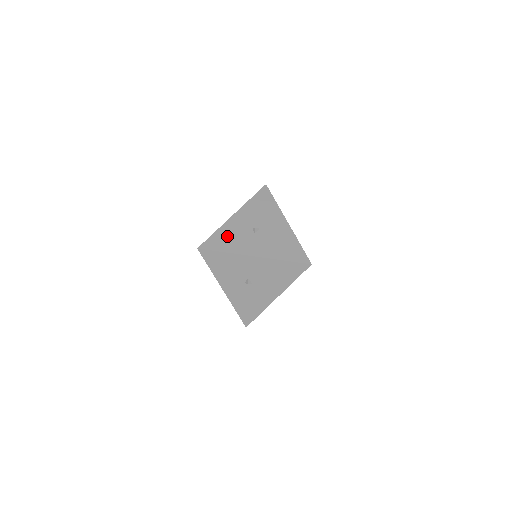
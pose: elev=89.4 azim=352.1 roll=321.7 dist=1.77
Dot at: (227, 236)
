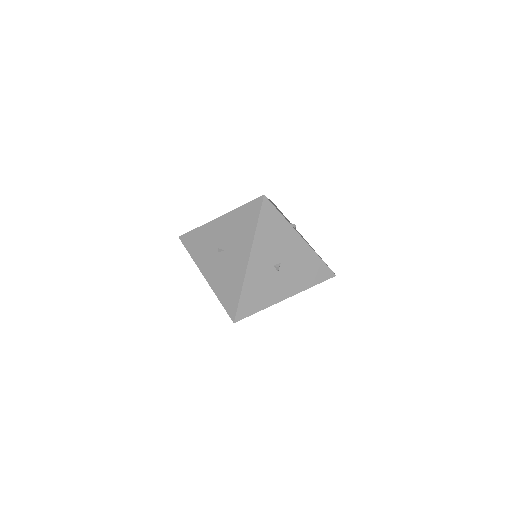
Dot at: (255, 291)
